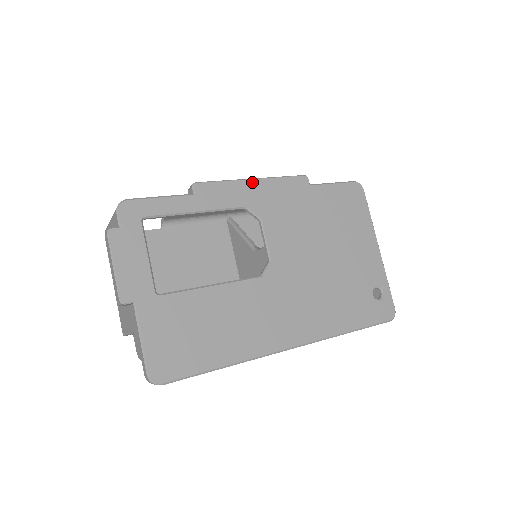
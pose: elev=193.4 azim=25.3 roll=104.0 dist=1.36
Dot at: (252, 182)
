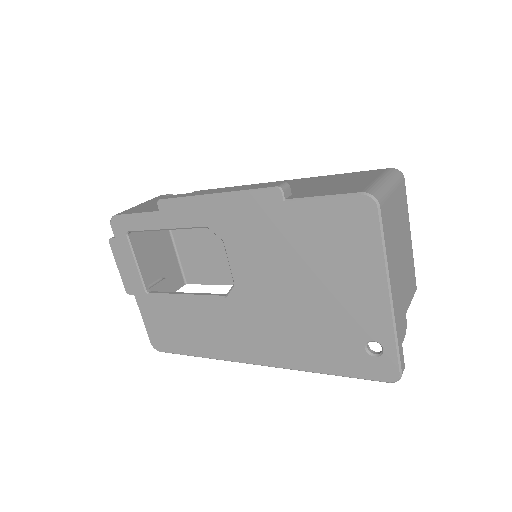
Dot at: (211, 199)
